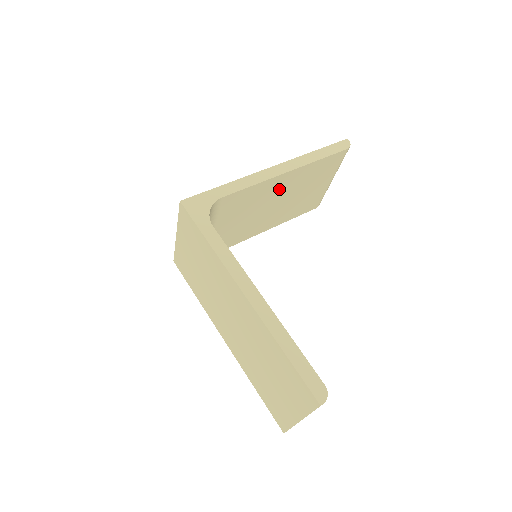
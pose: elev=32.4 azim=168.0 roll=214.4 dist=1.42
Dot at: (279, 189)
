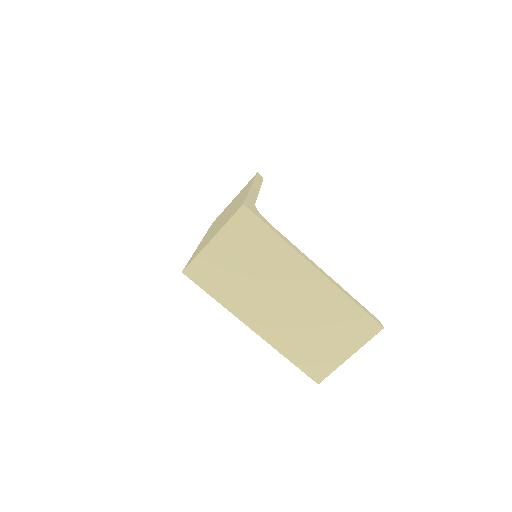
Dot at: occluded
